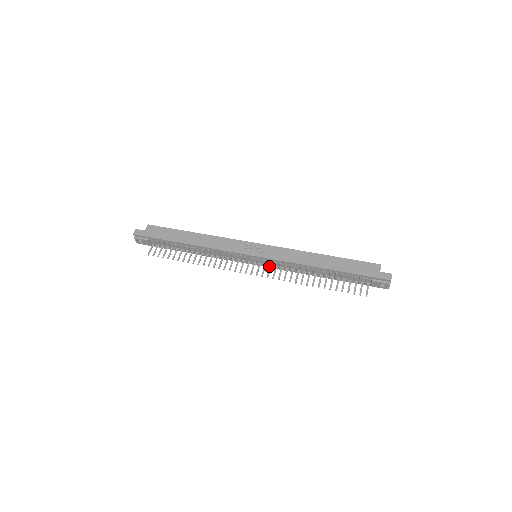
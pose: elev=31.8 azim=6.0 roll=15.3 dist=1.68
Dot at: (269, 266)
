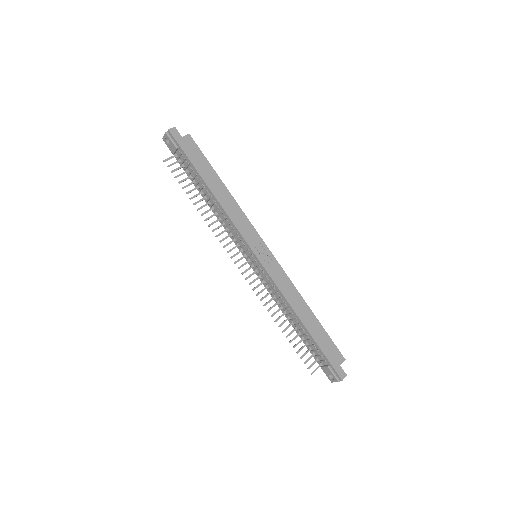
Dot at: (258, 274)
